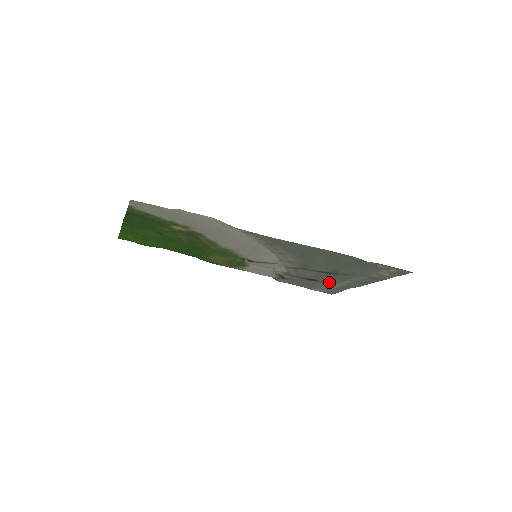
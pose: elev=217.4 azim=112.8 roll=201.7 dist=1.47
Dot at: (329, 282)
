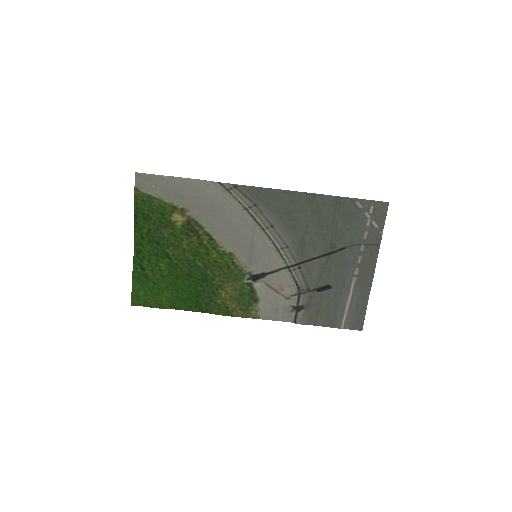
Dot at: (341, 285)
